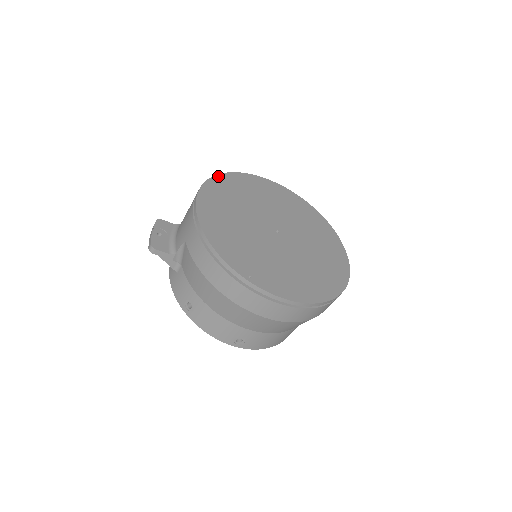
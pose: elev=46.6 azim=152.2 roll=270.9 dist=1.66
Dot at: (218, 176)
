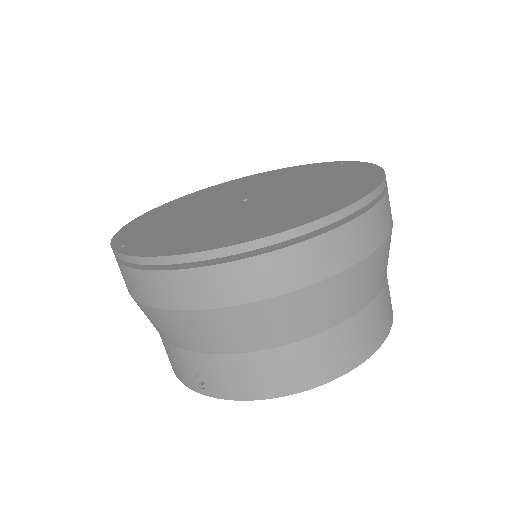
Dot at: (222, 184)
